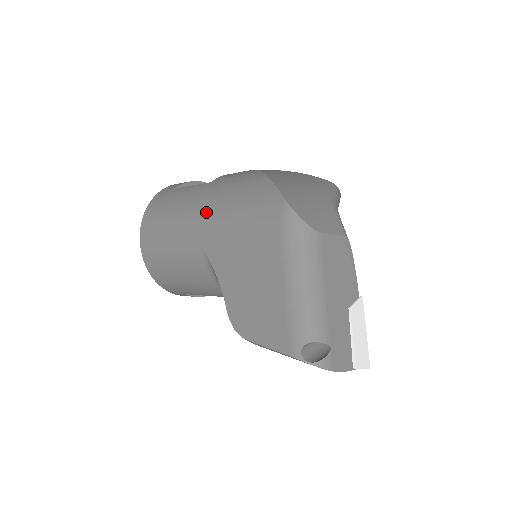
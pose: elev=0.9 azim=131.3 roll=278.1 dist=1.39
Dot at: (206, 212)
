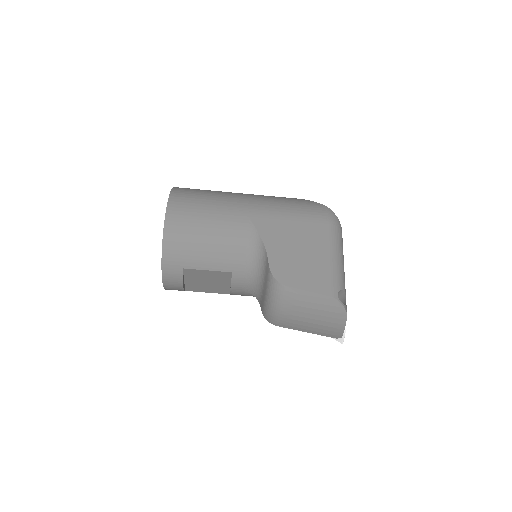
Dot at: (254, 200)
